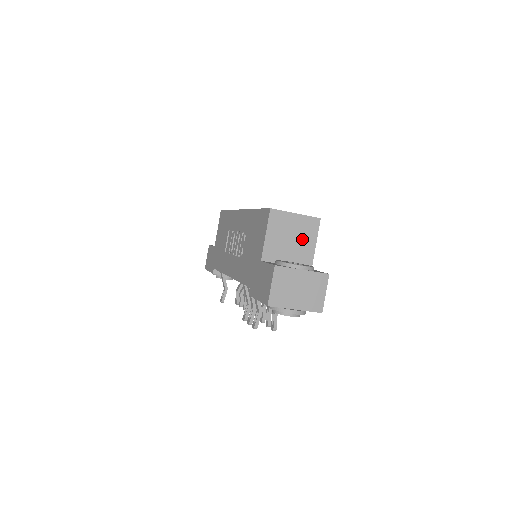
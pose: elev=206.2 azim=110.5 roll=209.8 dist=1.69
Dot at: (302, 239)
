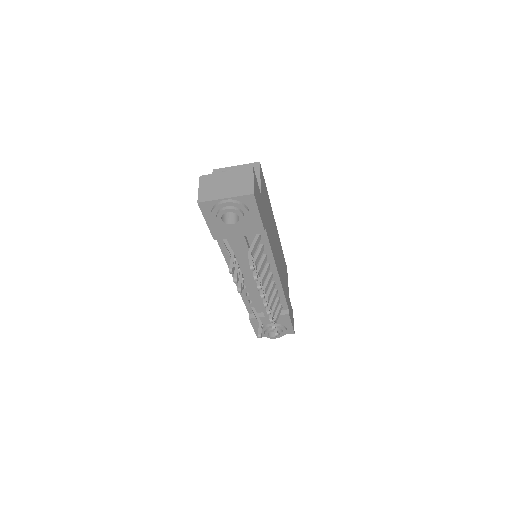
Dot at: occluded
